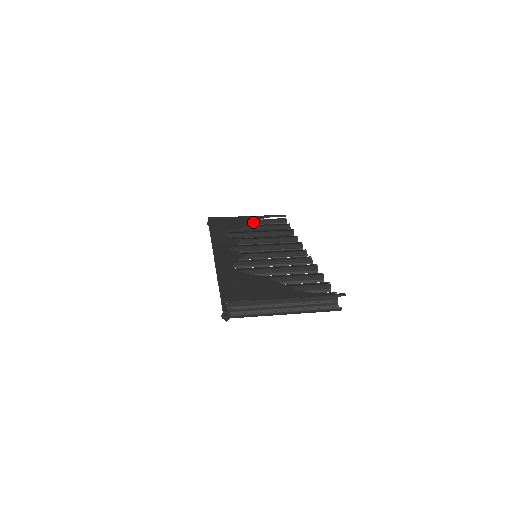
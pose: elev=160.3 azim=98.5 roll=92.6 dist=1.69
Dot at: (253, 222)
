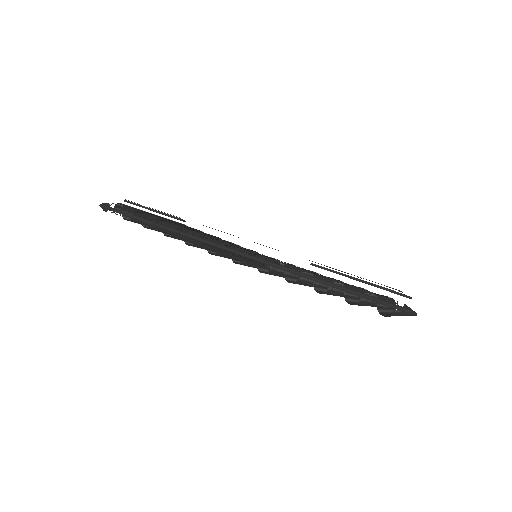
Dot at: occluded
